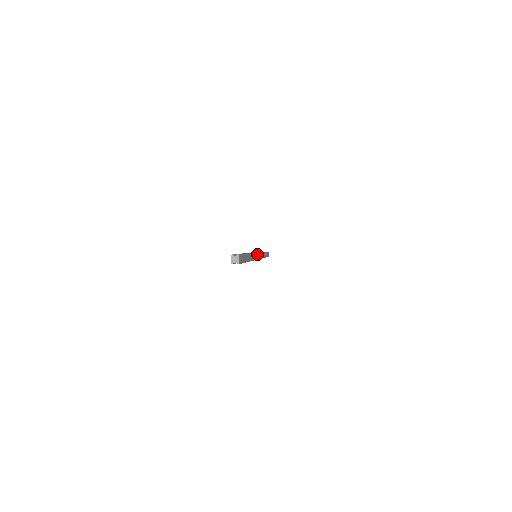
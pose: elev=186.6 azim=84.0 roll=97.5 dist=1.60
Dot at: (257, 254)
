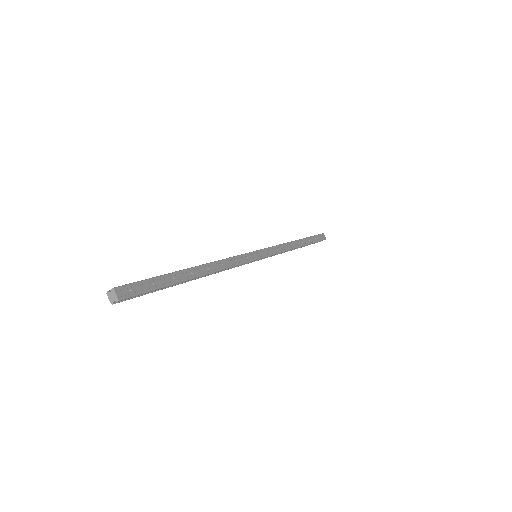
Dot at: (249, 254)
